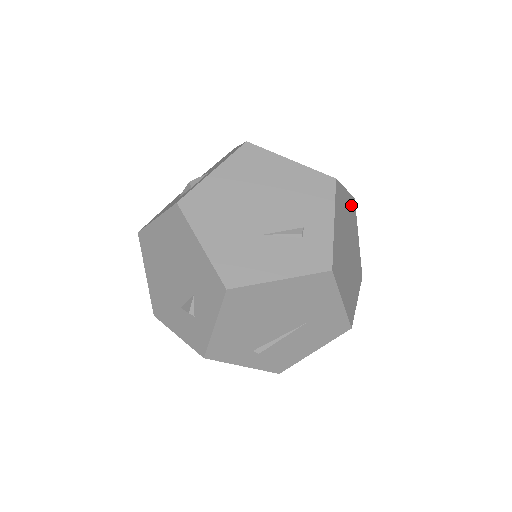
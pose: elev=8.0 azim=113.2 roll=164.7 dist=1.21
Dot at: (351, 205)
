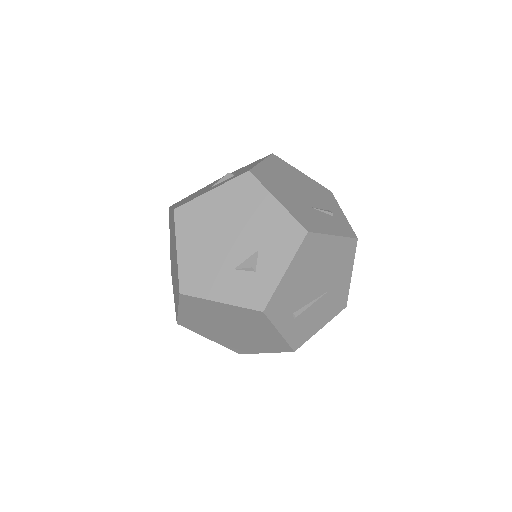
Dot at: occluded
